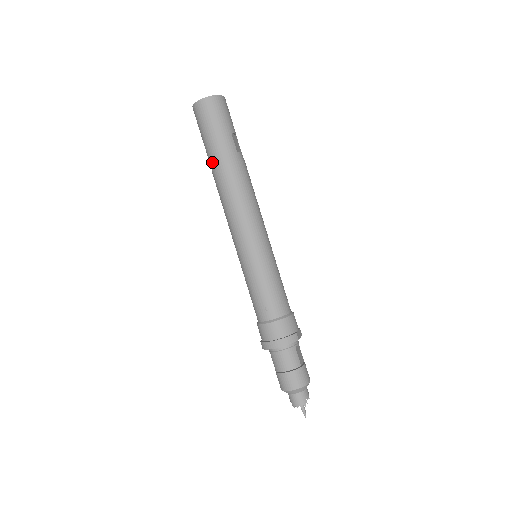
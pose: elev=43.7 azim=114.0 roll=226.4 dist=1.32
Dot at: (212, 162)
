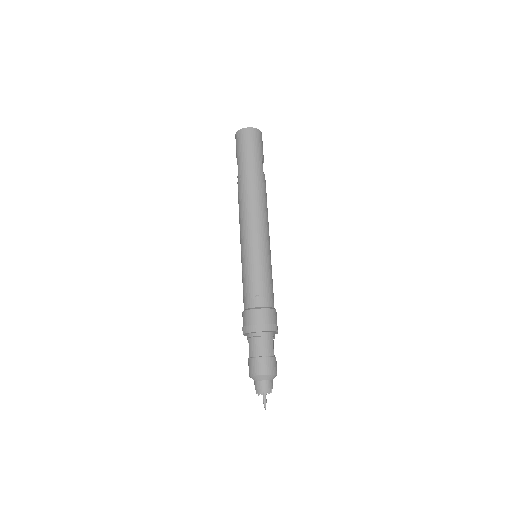
Dot at: (242, 173)
